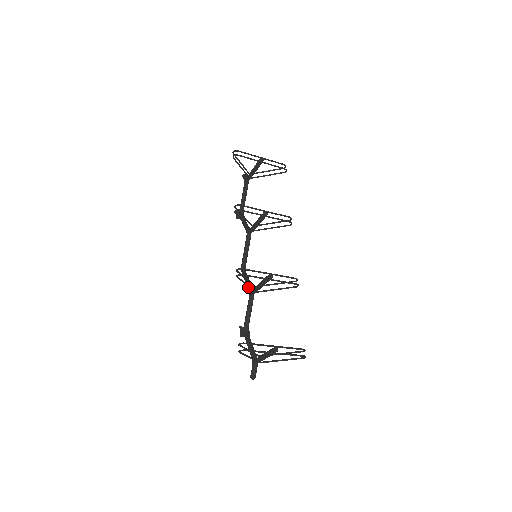
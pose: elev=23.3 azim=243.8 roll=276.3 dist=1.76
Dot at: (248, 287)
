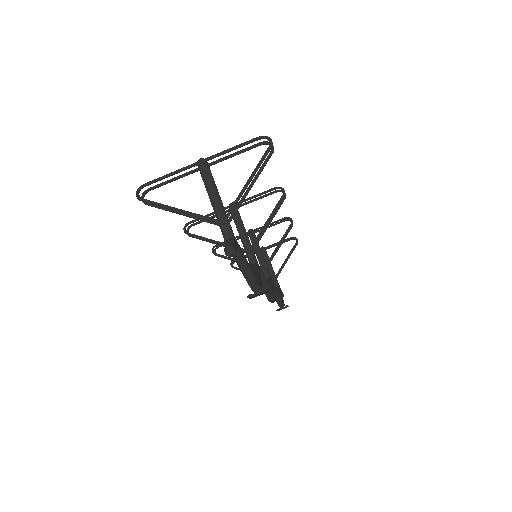
Dot at: occluded
